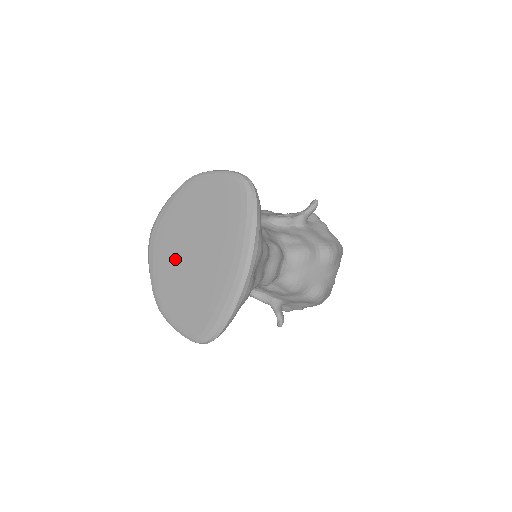
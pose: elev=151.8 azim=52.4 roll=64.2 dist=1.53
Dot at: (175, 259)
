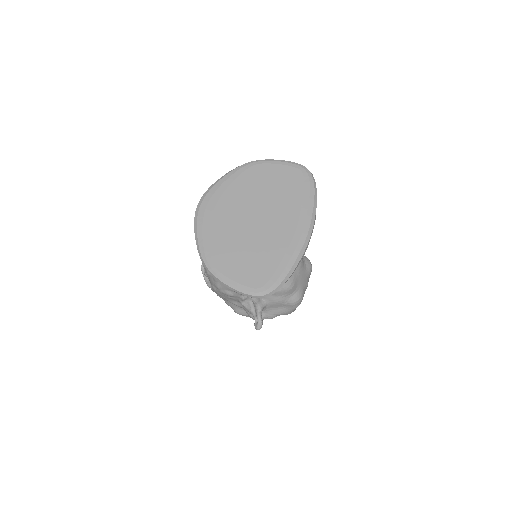
Dot at: (231, 224)
